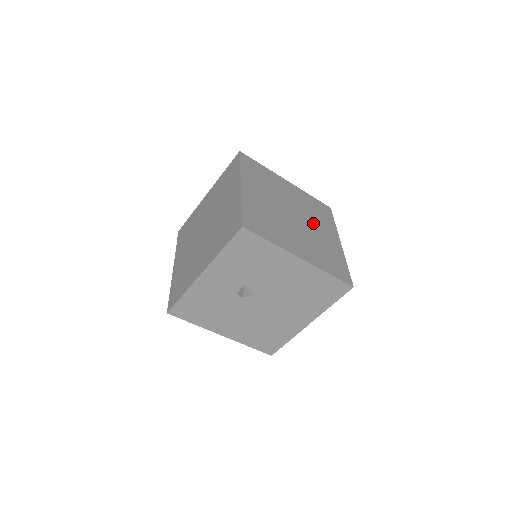
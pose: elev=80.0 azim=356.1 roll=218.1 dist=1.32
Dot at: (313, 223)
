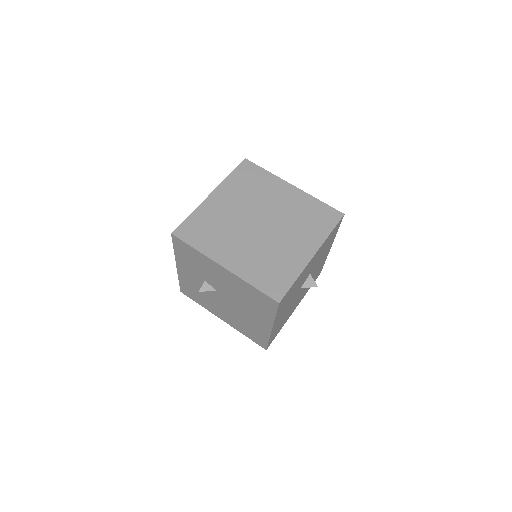
Dot at: (286, 232)
